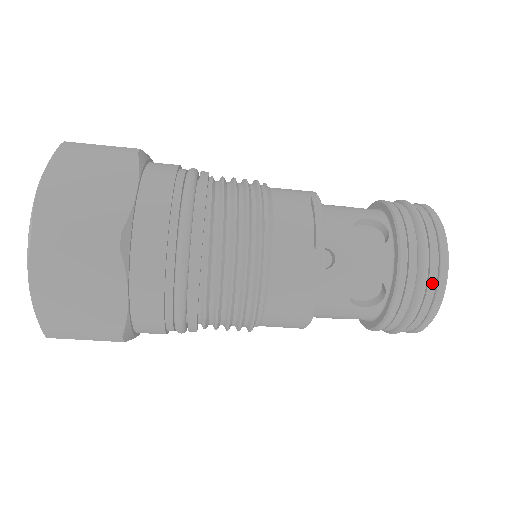
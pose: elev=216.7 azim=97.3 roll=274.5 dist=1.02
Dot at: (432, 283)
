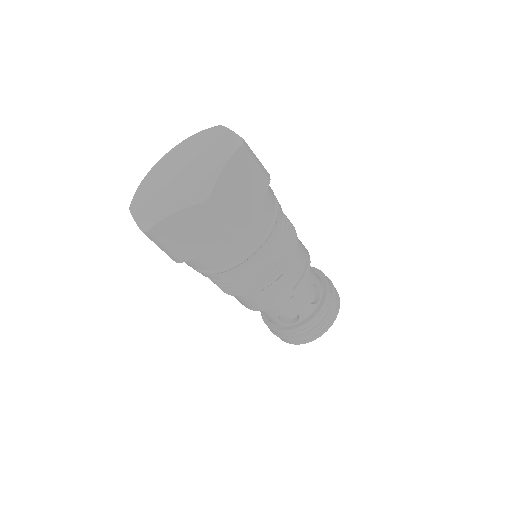
Dot at: (315, 334)
